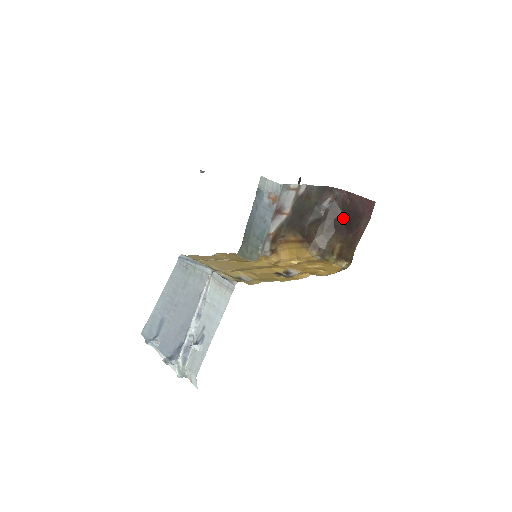
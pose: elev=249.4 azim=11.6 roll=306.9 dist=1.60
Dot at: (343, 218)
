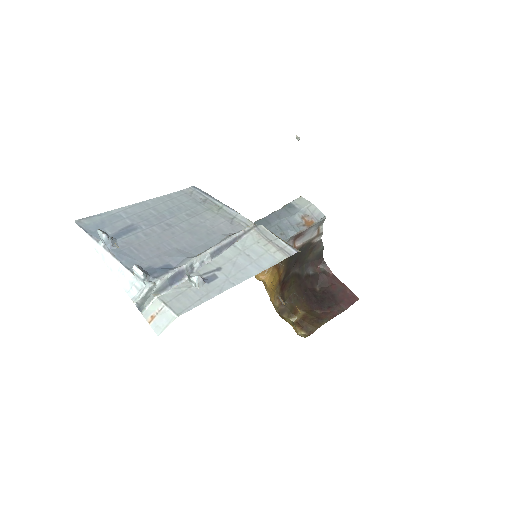
Dot at: (316, 293)
